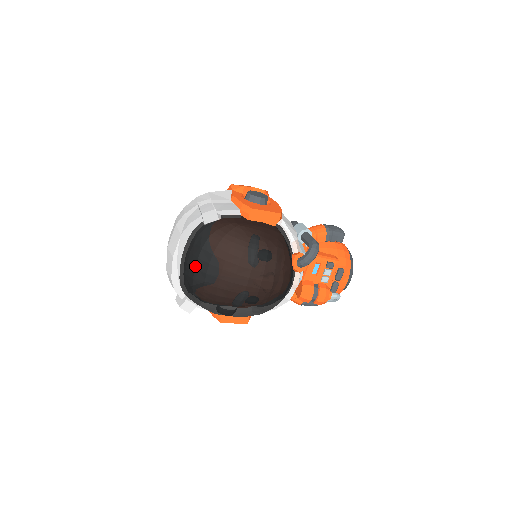
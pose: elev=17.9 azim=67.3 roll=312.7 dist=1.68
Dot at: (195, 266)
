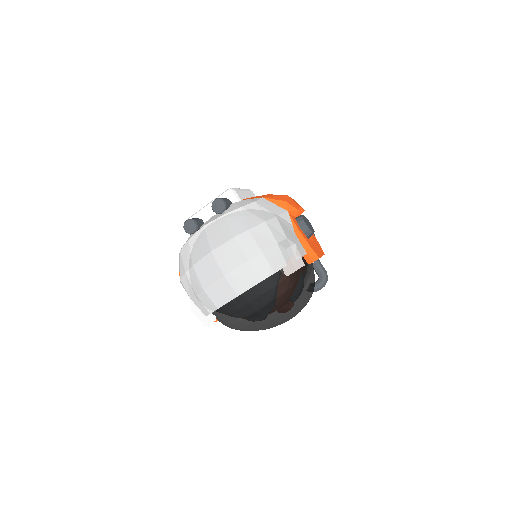
Dot at: (259, 309)
